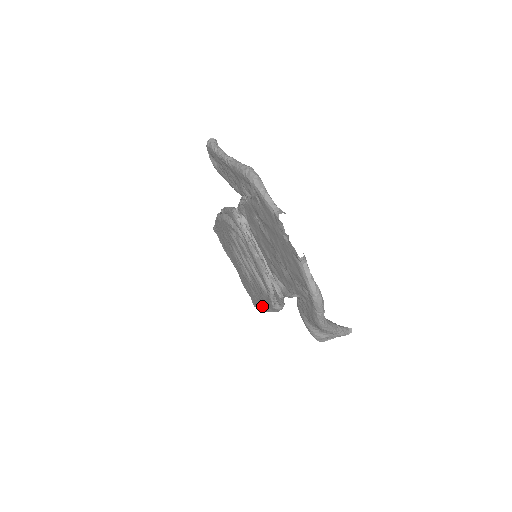
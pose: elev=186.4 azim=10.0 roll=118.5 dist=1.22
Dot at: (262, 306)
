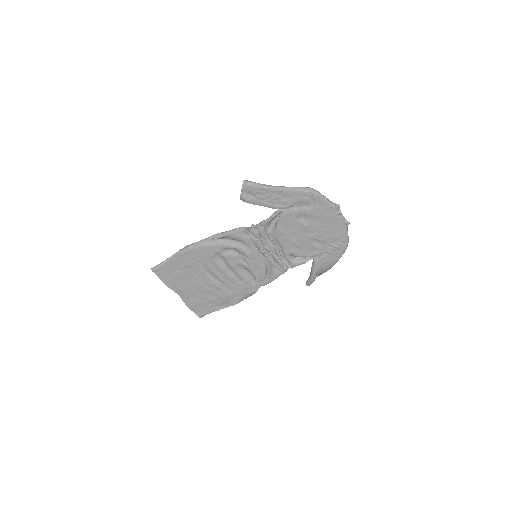
Dot at: (221, 307)
